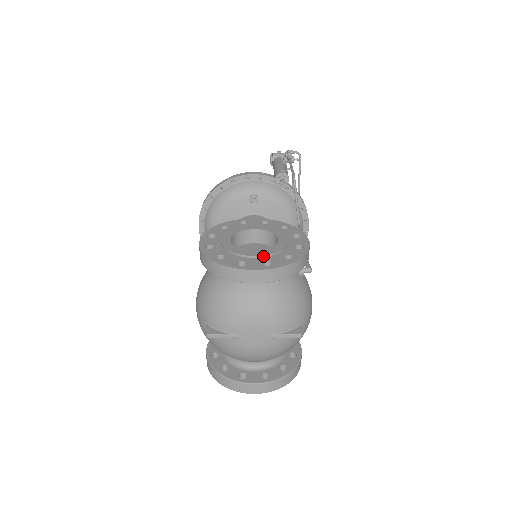
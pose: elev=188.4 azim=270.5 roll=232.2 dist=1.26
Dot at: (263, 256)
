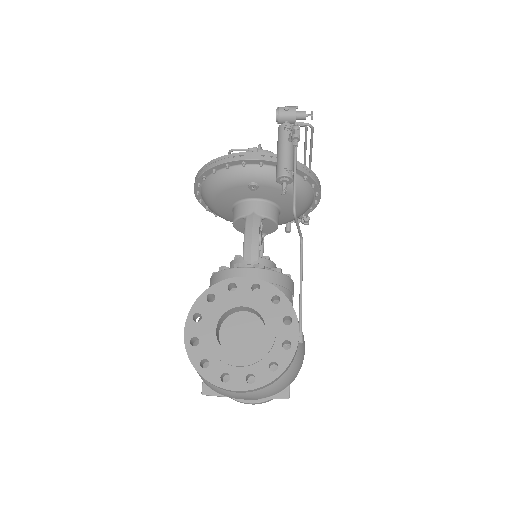
Dot at: (247, 365)
